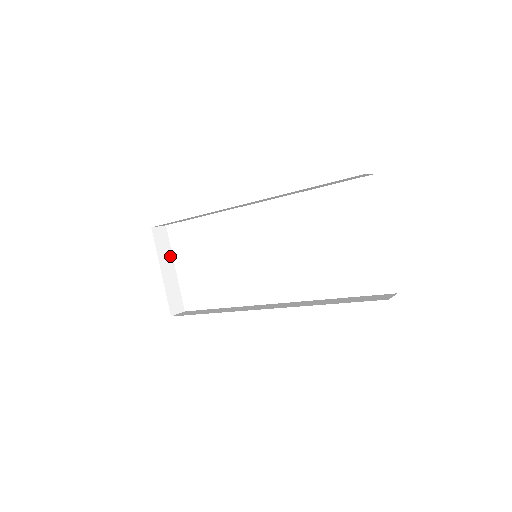
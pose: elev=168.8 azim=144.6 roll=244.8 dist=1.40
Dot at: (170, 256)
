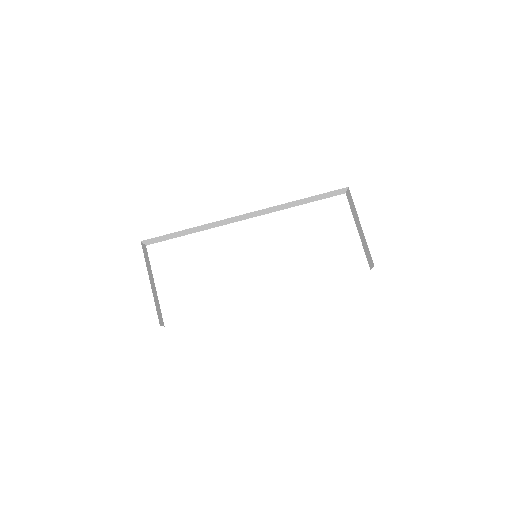
Dot at: (151, 273)
